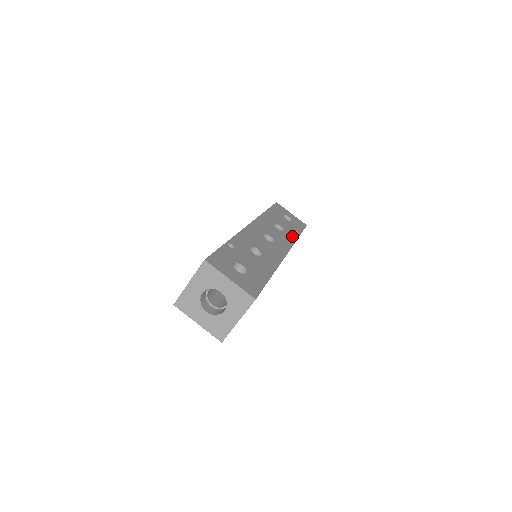
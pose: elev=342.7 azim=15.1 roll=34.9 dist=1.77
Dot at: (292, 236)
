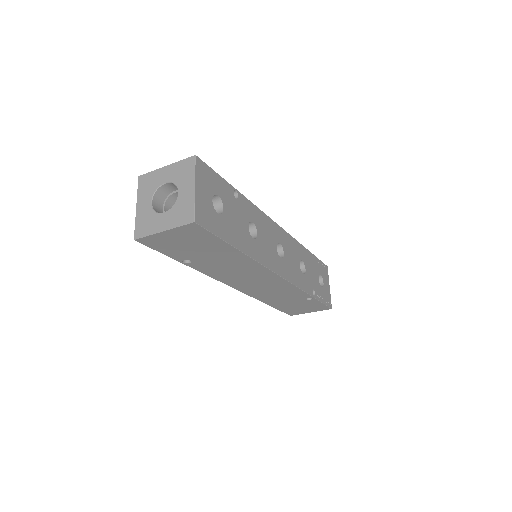
Dot at: occluded
